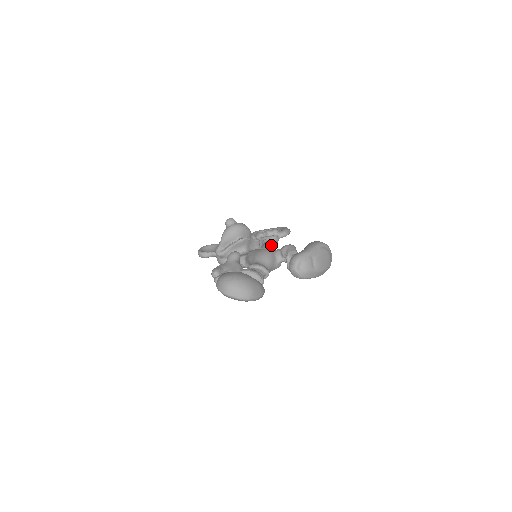
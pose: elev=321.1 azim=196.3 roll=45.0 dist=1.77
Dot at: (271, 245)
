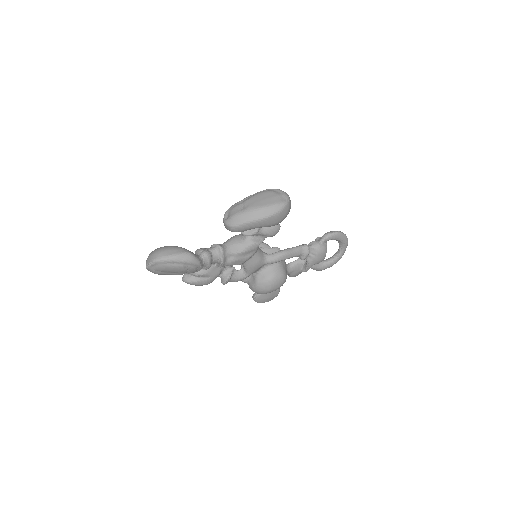
Dot at: (294, 247)
